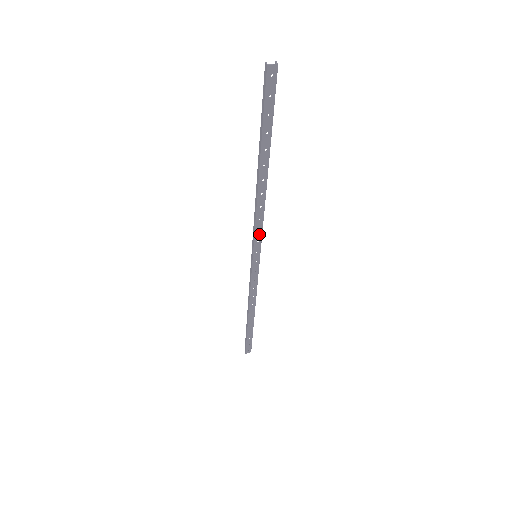
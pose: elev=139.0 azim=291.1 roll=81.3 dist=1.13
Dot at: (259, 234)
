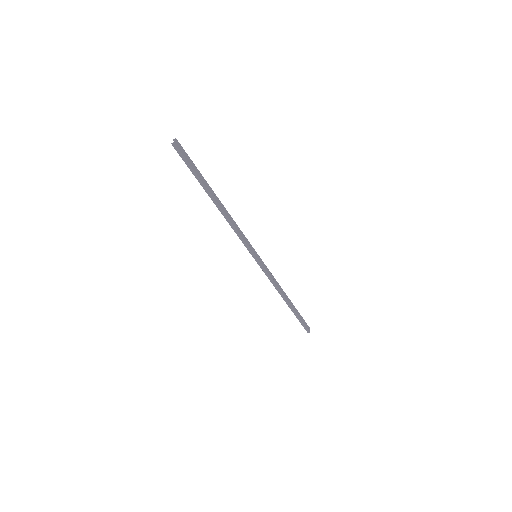
Dot at: (246, 240)
